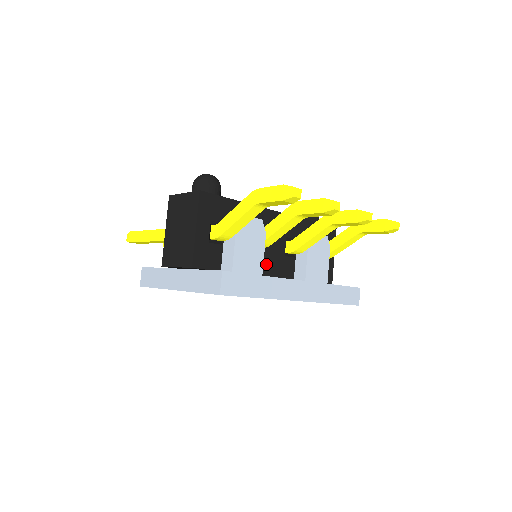
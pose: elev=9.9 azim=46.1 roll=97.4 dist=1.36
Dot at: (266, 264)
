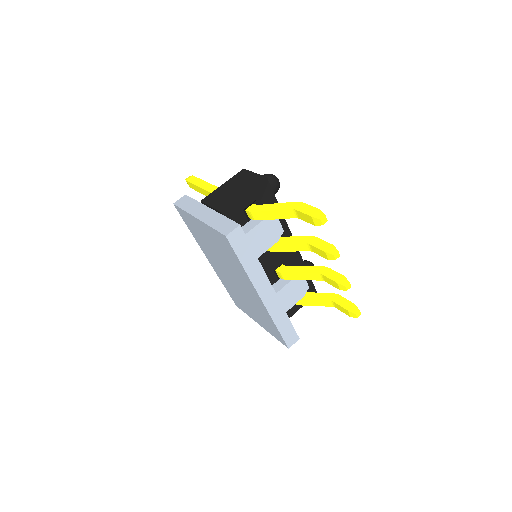
Dot at: (260, 262)
